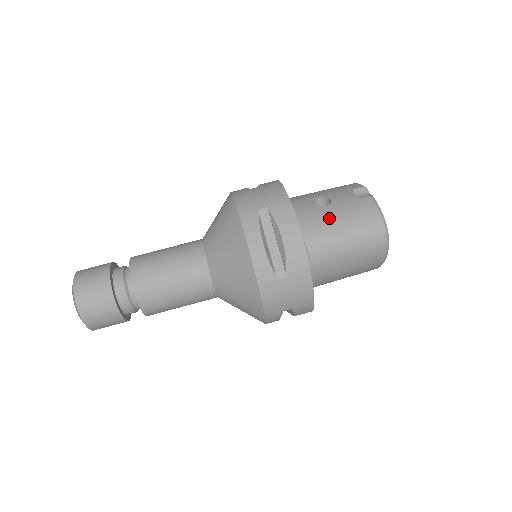
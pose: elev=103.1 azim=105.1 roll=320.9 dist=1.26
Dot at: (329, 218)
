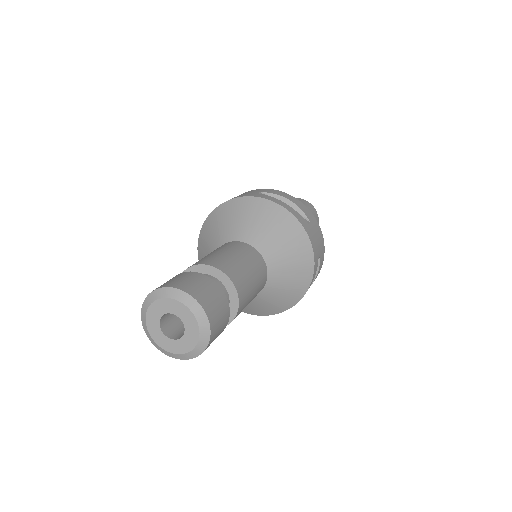
Dot at: occluded
